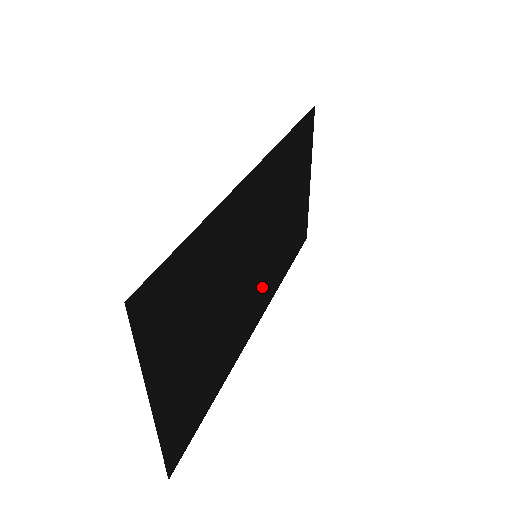
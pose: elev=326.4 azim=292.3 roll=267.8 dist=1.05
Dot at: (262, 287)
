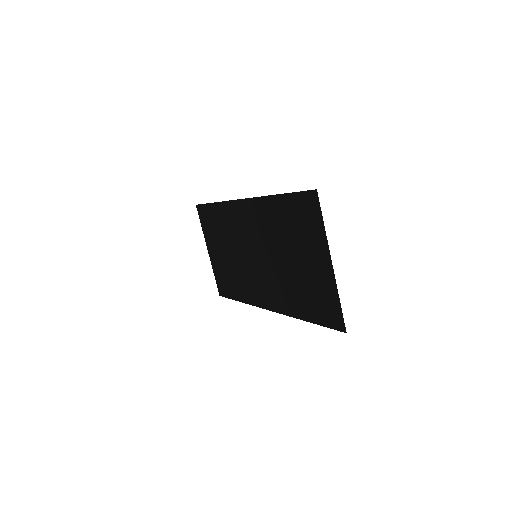
Dot at: (258, 285)
